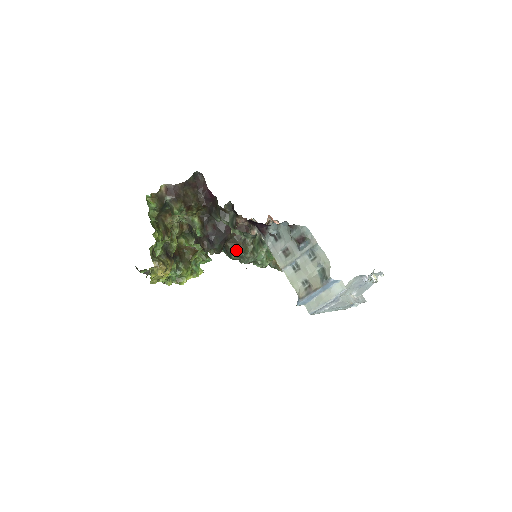
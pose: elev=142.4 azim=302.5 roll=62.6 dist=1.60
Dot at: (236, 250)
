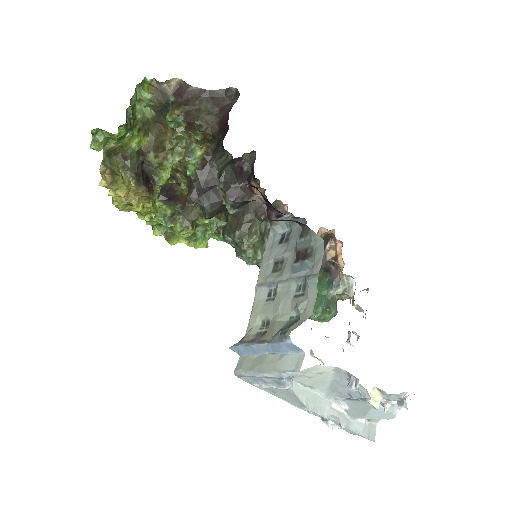
Dot at: (232, 229)
